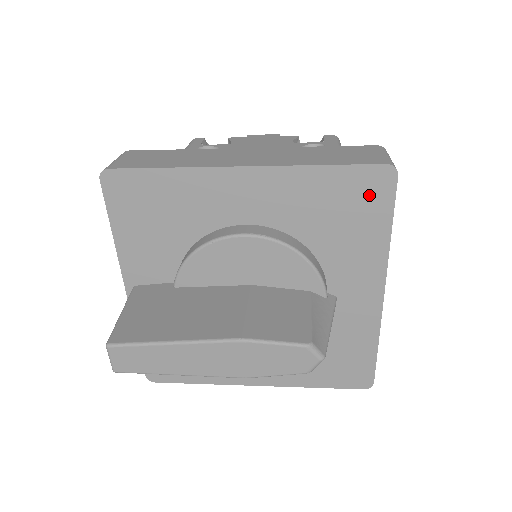
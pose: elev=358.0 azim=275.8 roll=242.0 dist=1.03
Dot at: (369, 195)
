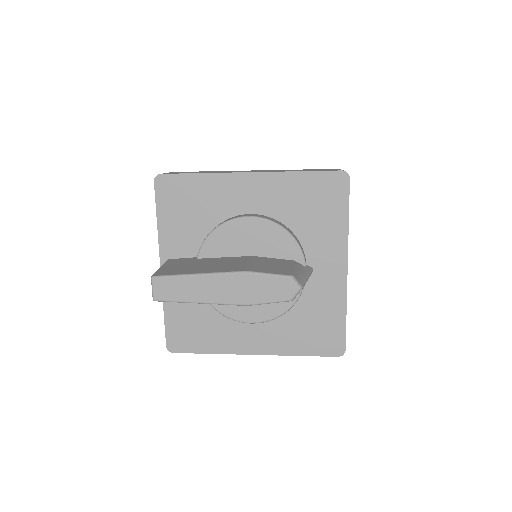
Dot at: (332, 192)
